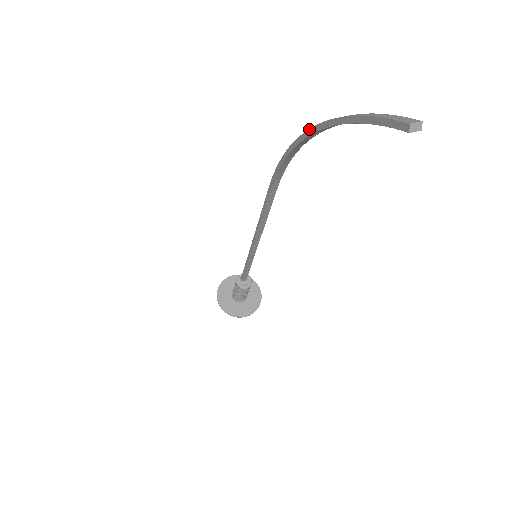
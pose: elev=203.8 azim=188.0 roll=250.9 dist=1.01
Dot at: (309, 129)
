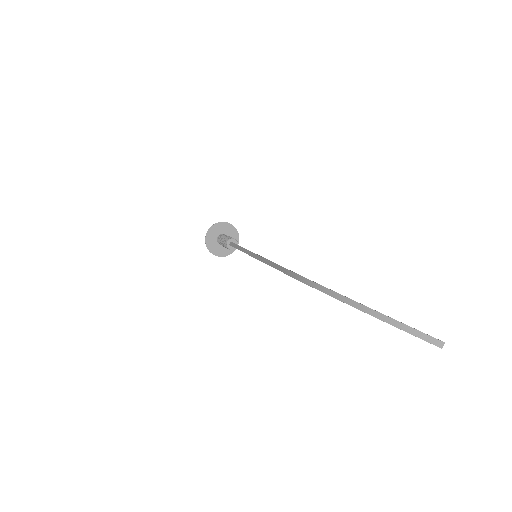
Dot at: occluded
